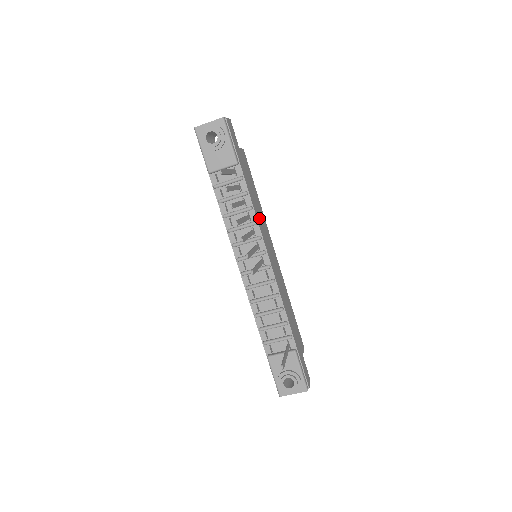
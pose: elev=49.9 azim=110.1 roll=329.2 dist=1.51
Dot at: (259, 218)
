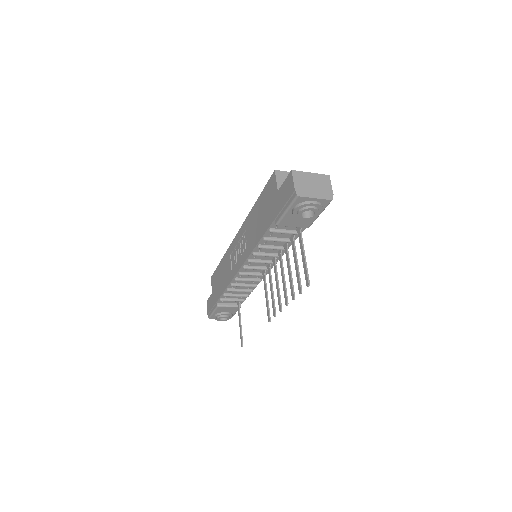
Dot at: occluded
